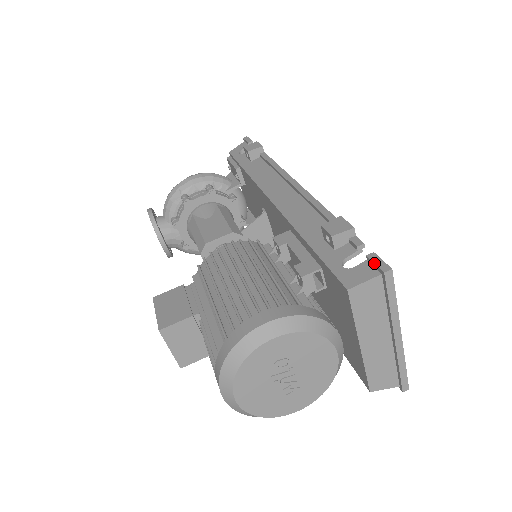
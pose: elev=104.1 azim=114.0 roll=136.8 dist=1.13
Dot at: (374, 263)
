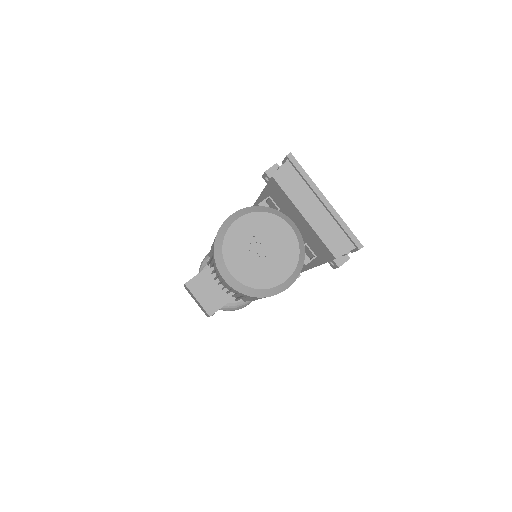
Dot at: occluded
